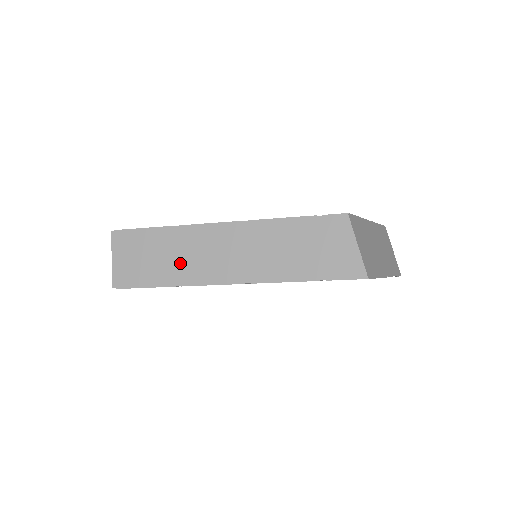
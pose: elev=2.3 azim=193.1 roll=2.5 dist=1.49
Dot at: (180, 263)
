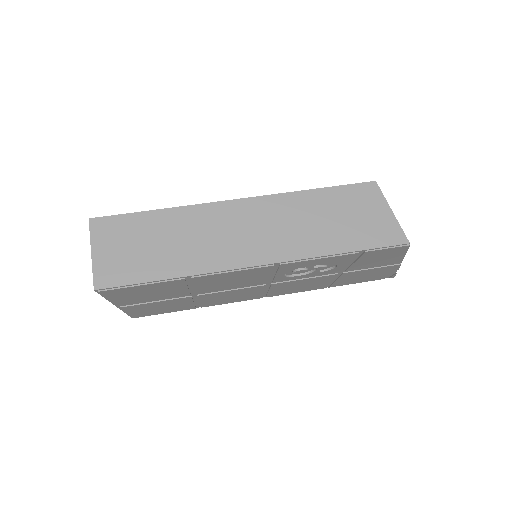
Dot at: (188, 249)
